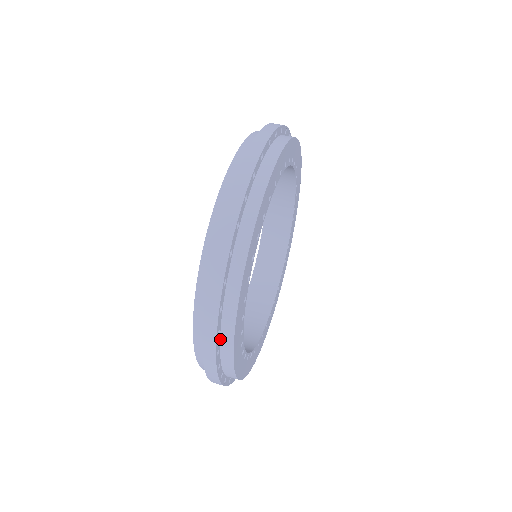
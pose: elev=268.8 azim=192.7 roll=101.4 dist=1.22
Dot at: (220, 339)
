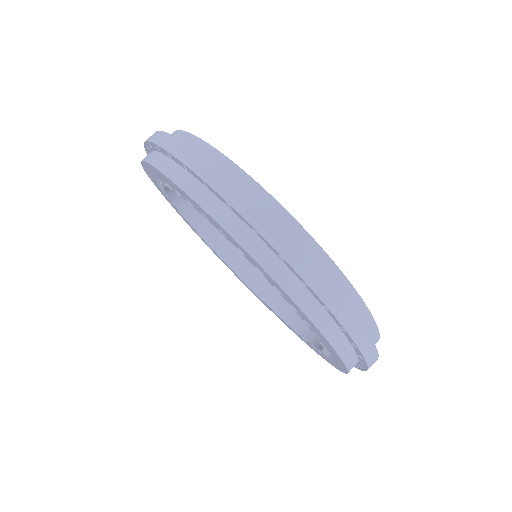
Dot at: occluded
